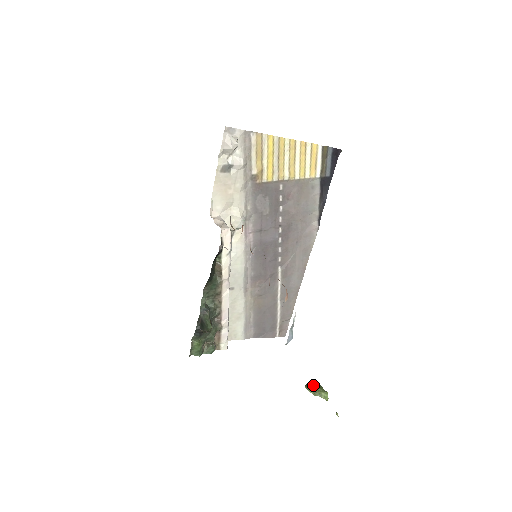
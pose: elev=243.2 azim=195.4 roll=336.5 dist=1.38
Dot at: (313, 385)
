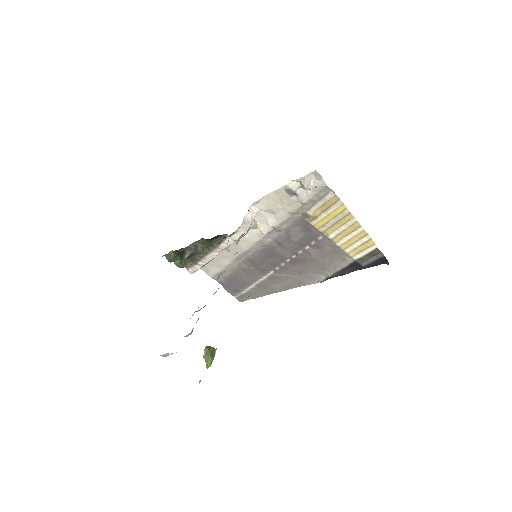
Dot at: (211, 351)
